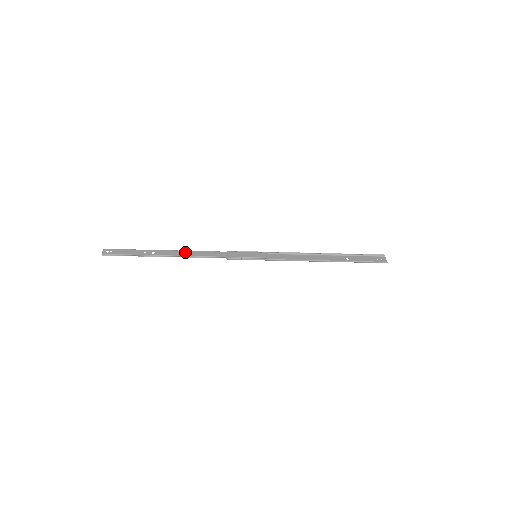
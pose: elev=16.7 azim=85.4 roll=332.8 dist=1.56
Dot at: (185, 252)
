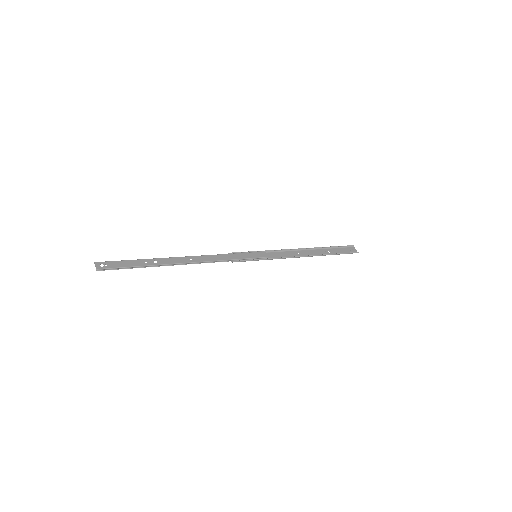
Dot at: (189, 258)
